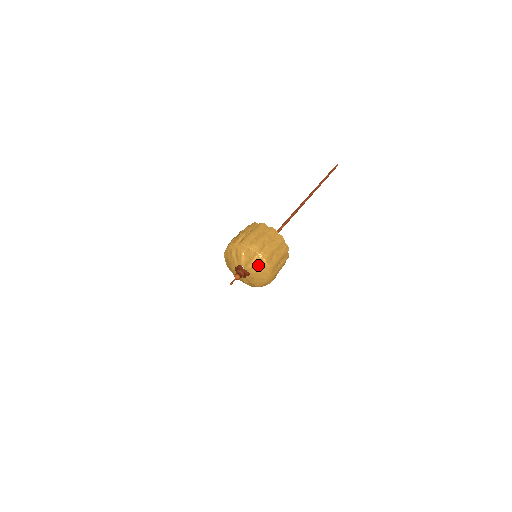
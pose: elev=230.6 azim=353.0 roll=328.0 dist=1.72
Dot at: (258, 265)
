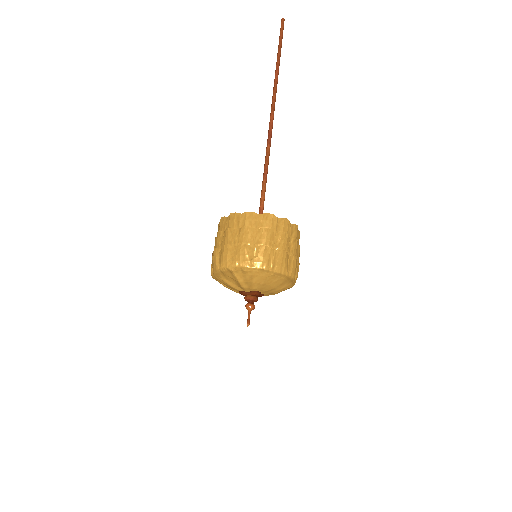
Dot at: (248, 278)
